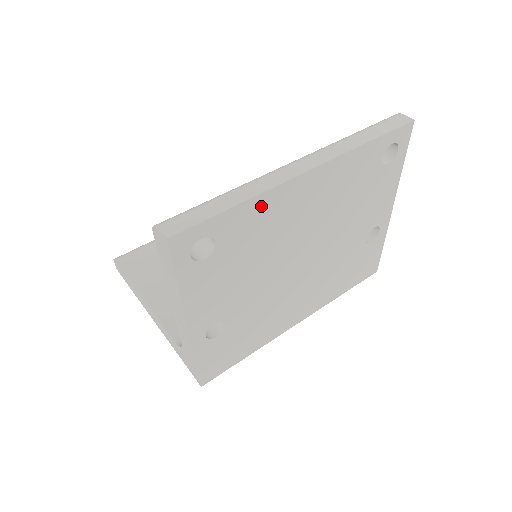
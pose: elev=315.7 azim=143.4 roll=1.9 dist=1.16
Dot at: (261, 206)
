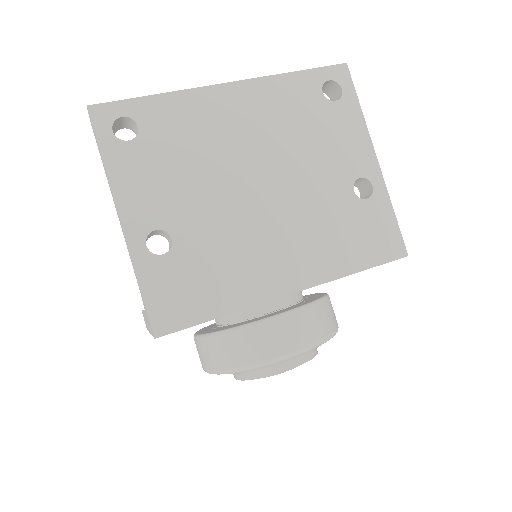
Dot at: (182, 104)
